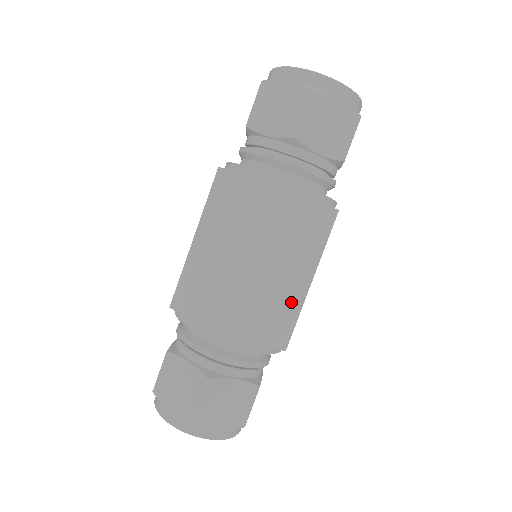
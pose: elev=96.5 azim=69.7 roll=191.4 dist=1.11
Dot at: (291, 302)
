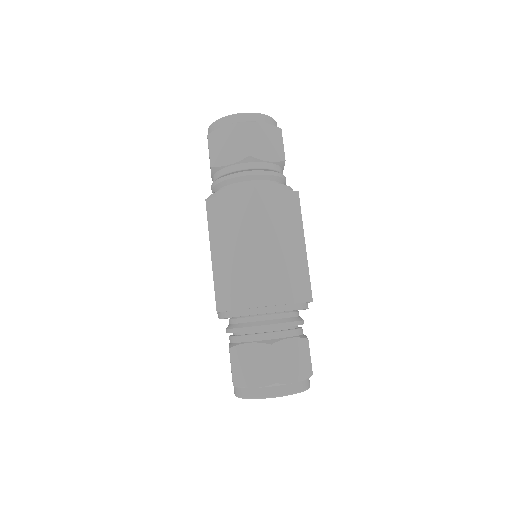
Dot at: (299, 264)
